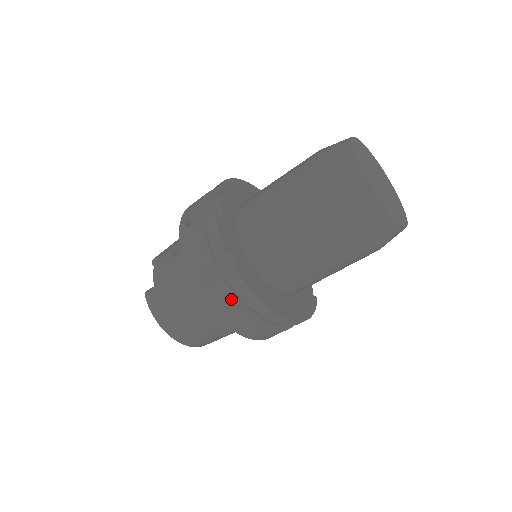
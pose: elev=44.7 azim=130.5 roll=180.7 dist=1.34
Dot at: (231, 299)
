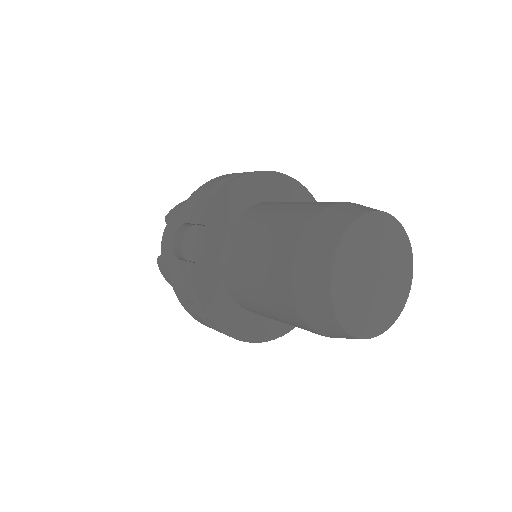
Dot at: (213, 328)
